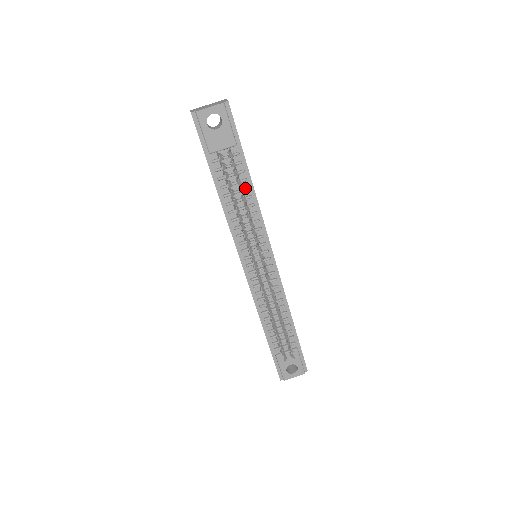
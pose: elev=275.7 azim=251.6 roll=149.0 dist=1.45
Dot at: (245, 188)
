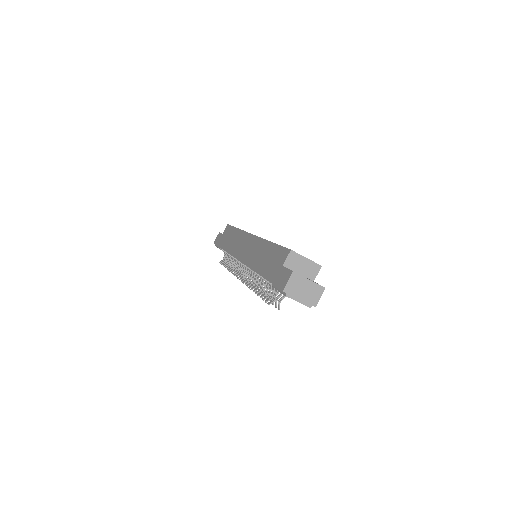
Dot at: occluded
